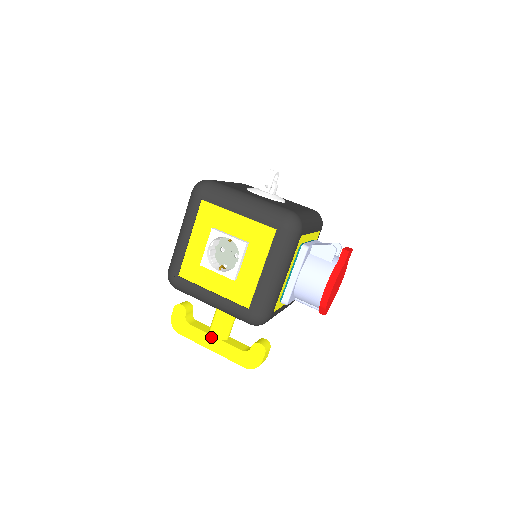
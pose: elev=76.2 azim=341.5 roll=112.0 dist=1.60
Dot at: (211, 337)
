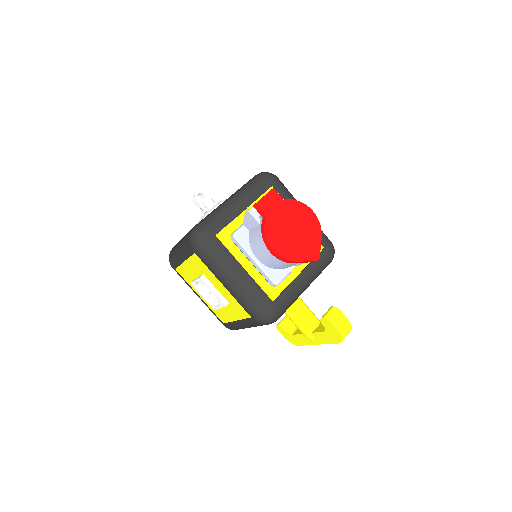
Dot at: occluded
